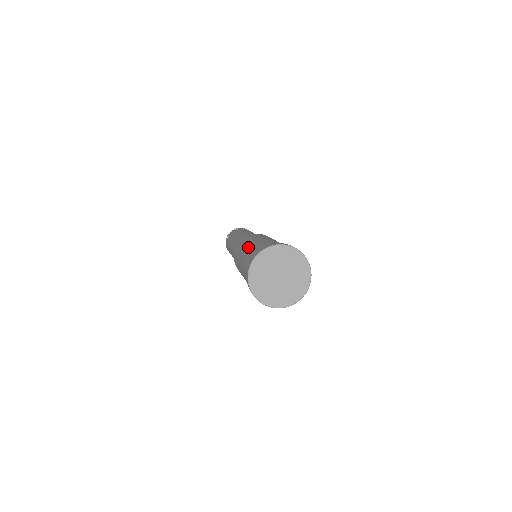
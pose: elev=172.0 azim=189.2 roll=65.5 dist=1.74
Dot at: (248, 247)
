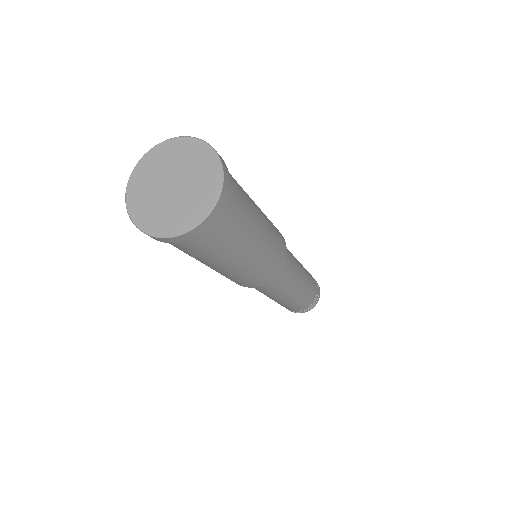
Dot at: occluded
